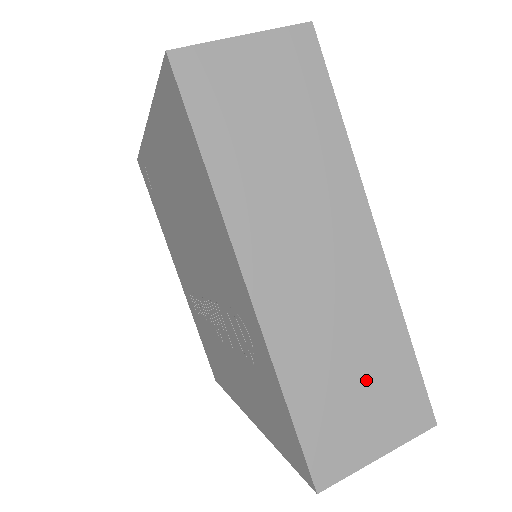
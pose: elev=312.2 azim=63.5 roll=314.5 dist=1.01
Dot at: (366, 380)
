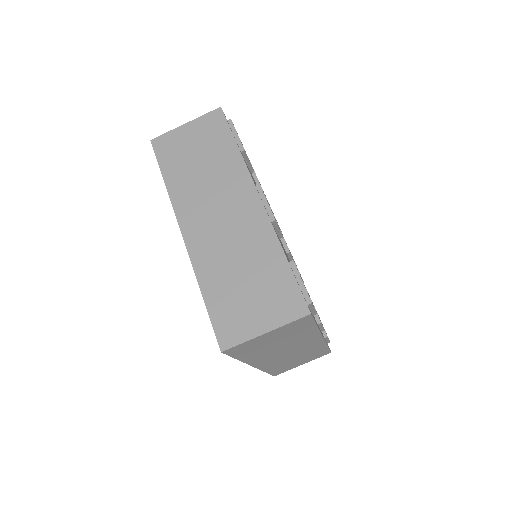
Dot at: occluded
